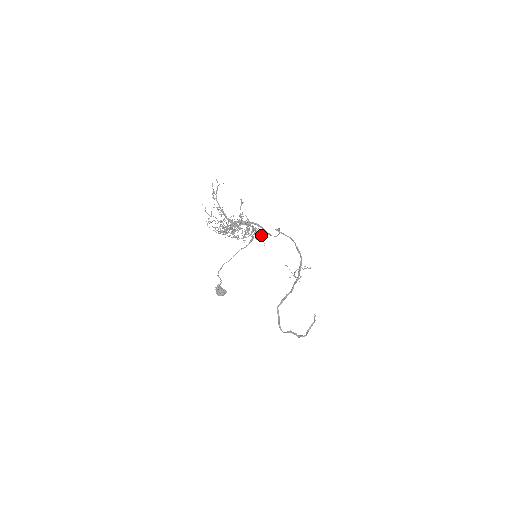
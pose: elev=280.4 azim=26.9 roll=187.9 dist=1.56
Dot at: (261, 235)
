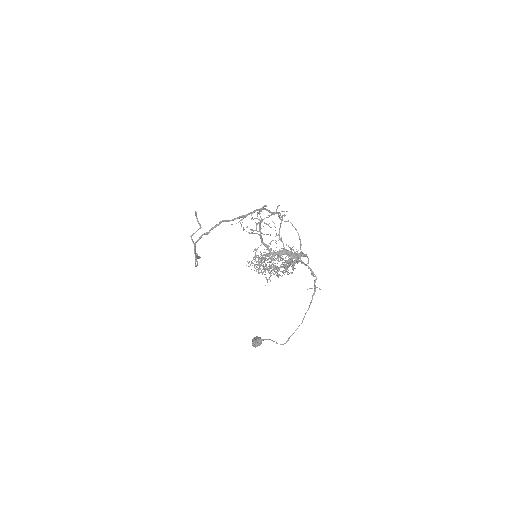
Dot at: occluded
